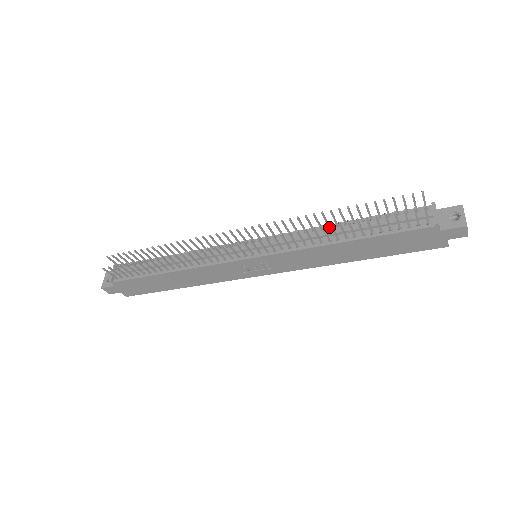
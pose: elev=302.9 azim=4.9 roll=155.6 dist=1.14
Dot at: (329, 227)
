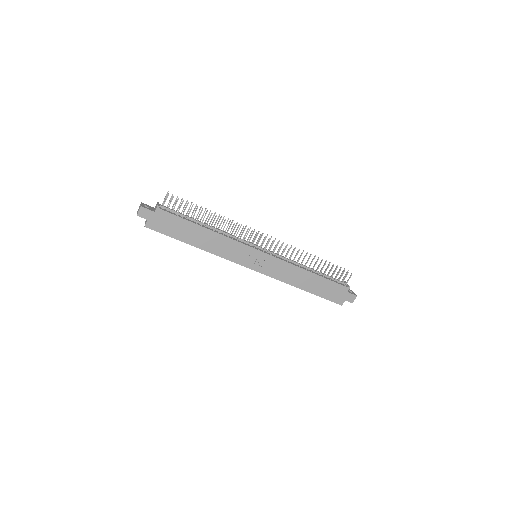
Dot at: occluded
